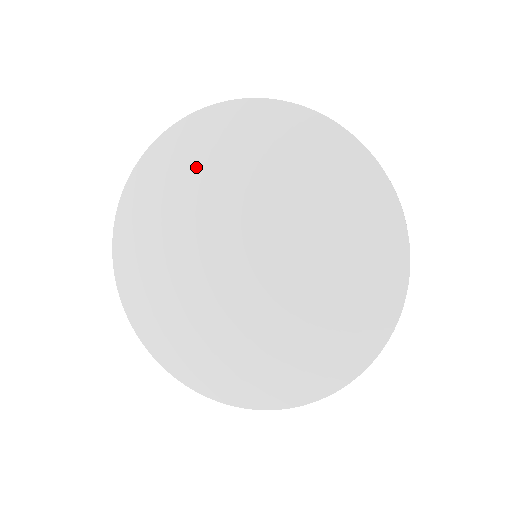
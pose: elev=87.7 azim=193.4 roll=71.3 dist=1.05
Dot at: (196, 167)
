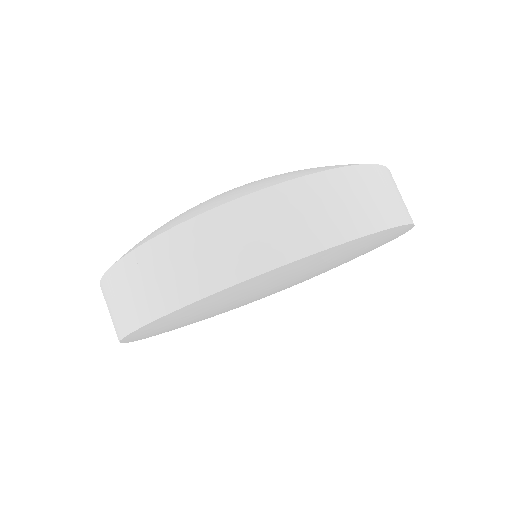
Dot at: (337, 258)
